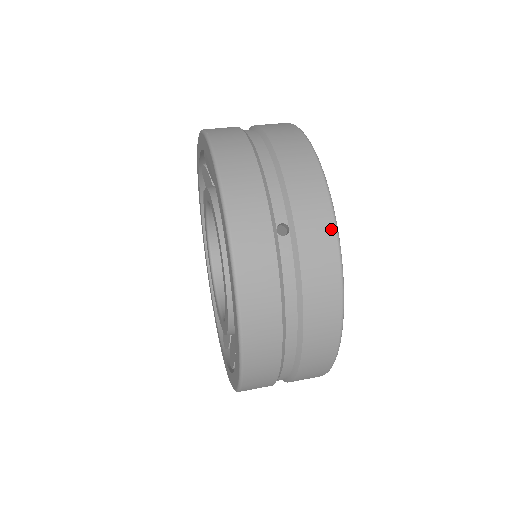
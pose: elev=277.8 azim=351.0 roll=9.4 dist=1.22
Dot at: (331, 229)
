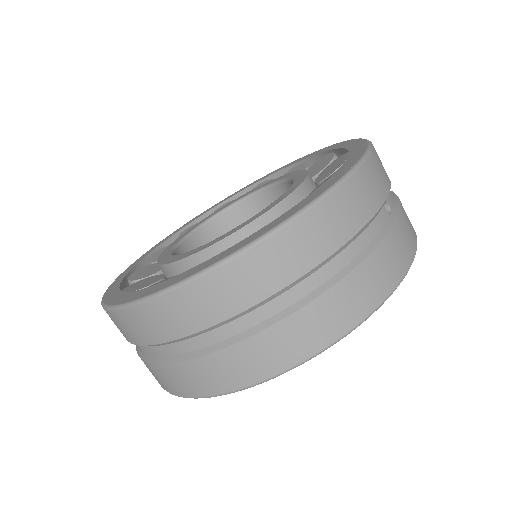
Dot at: (412, 252)
